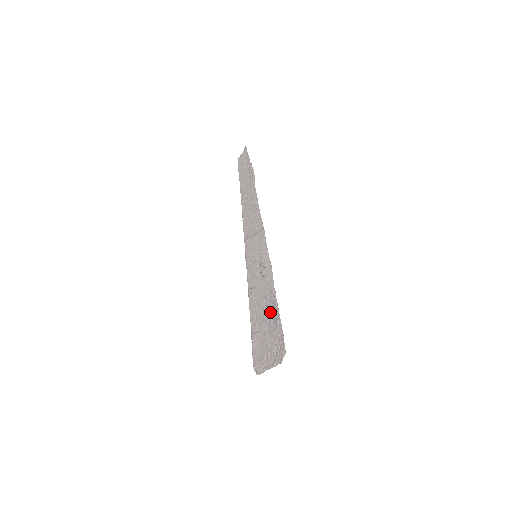
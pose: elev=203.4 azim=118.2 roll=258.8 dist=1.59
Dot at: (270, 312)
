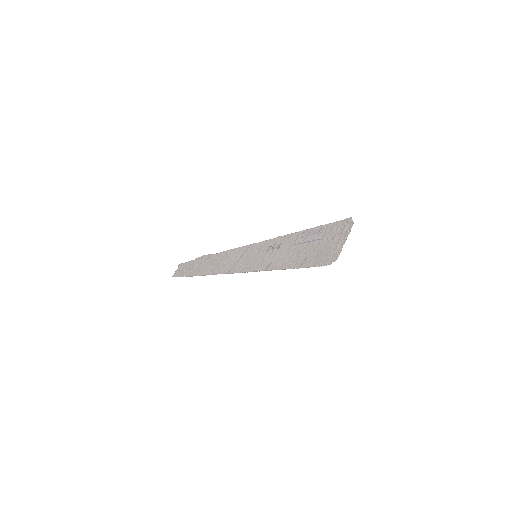
Dot at: (309, 238)
